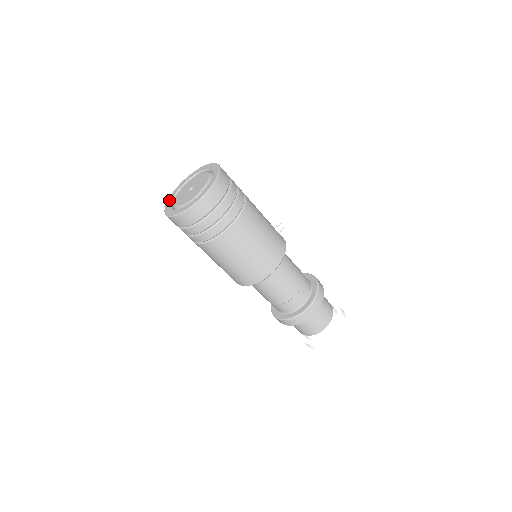
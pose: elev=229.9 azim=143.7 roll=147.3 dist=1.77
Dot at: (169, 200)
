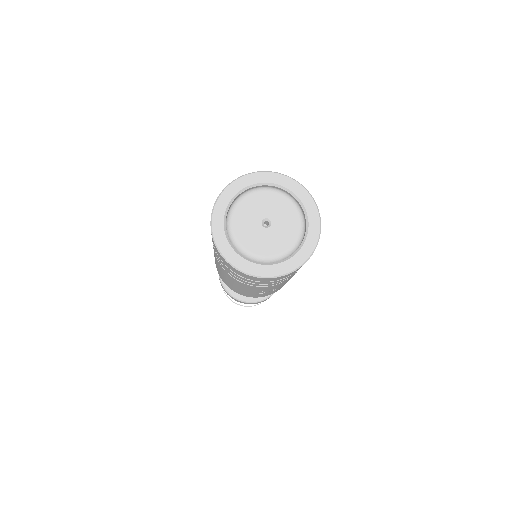
Dot at: (221, 205)
